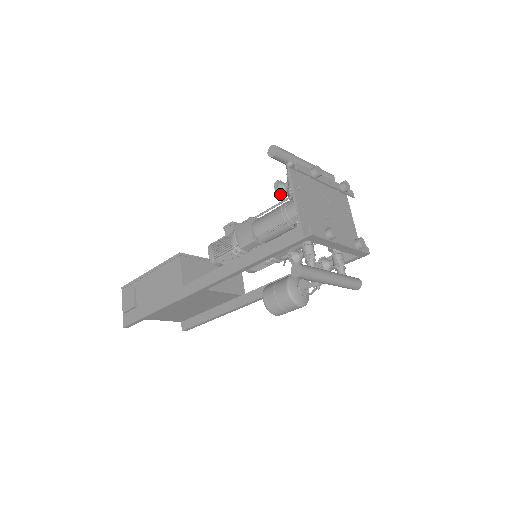
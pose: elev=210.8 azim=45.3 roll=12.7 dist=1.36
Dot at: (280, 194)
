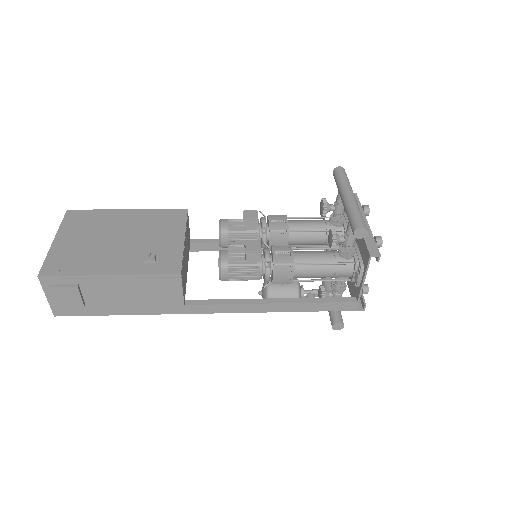
Dot at: occluded
